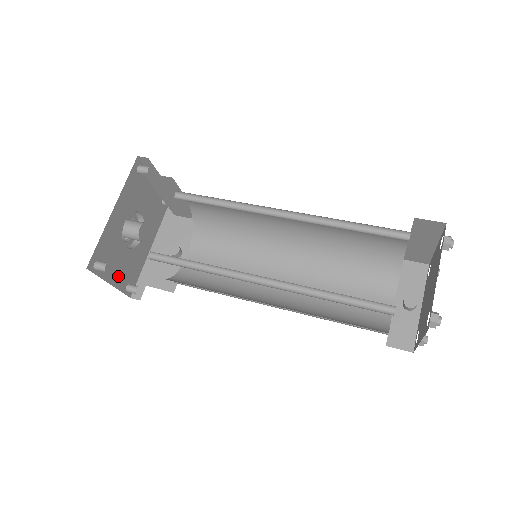
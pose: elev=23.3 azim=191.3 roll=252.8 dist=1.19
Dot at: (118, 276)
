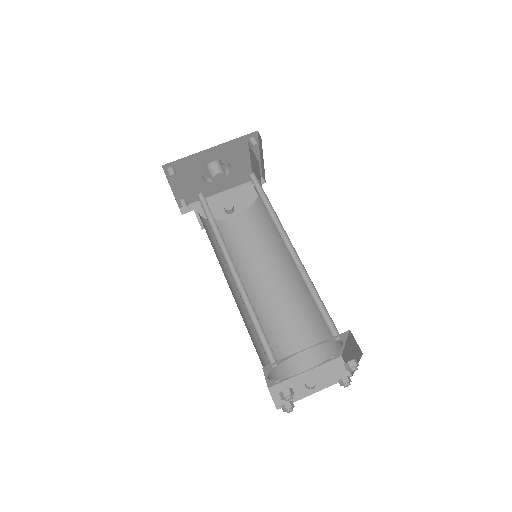
Dot at: (181, 188)
